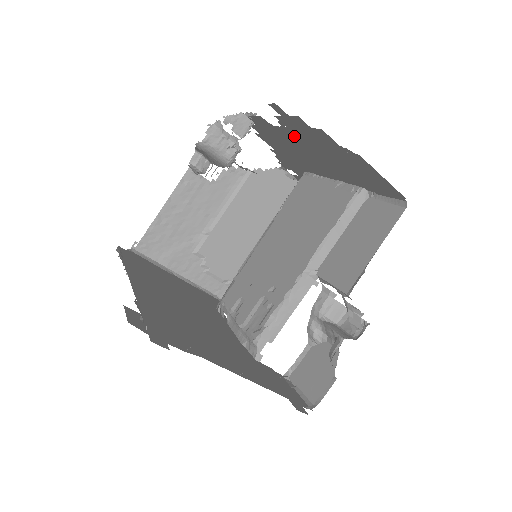
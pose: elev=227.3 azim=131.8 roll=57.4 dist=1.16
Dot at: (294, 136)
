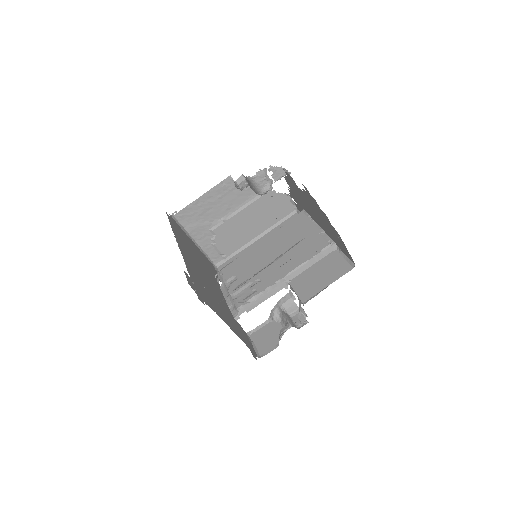
Dot at: (308, 200)
